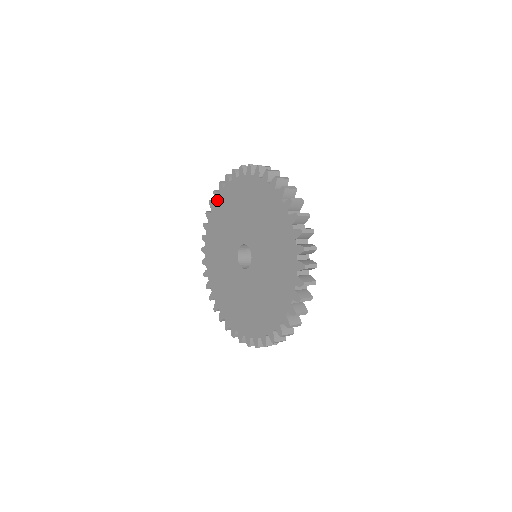
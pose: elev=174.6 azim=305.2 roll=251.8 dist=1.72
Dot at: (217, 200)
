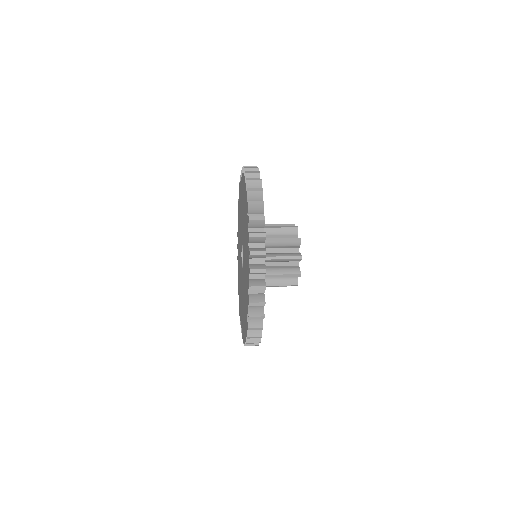
Dot at: occluded
